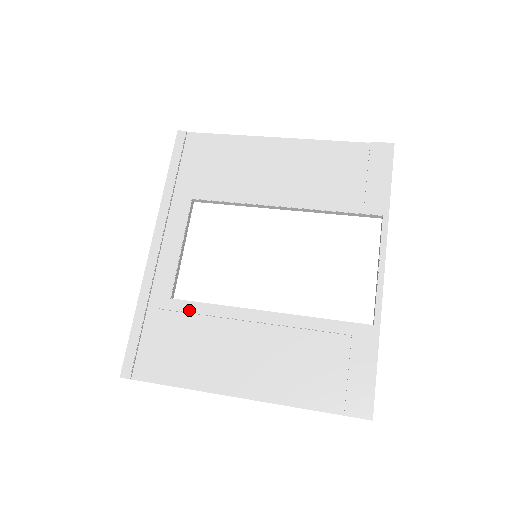
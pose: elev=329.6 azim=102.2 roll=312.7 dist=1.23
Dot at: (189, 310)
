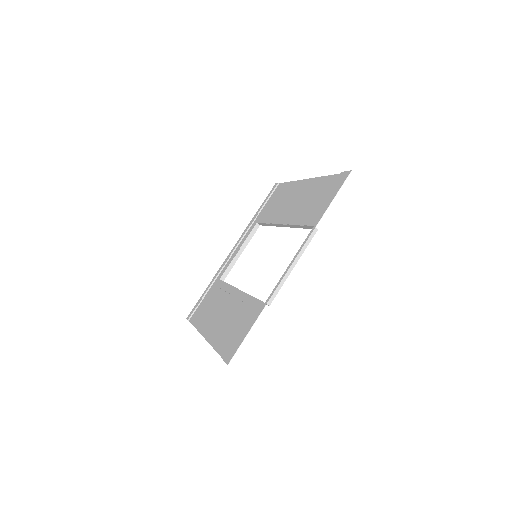
Dot at: (220, 286)
